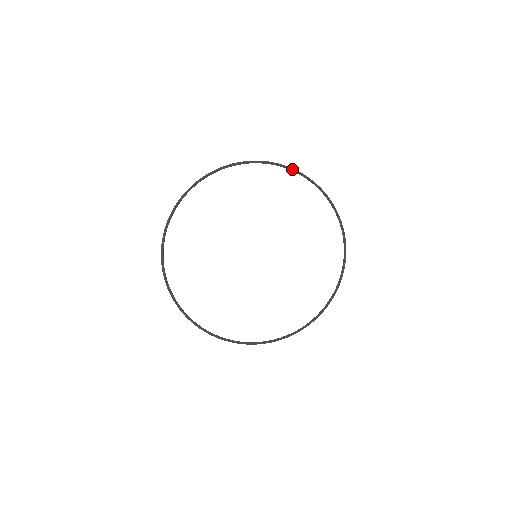
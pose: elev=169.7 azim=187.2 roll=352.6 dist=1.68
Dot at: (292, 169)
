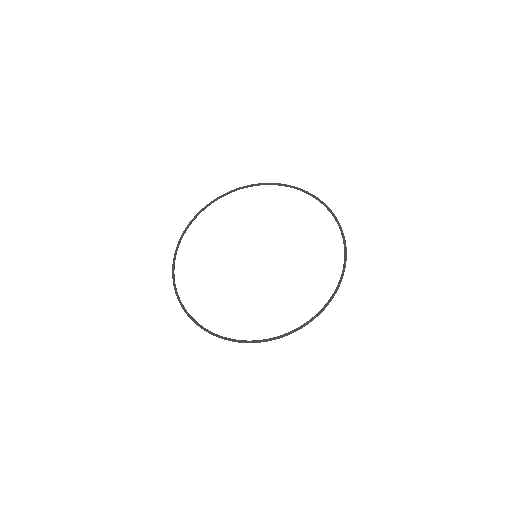
Dot at: (328, 208)
